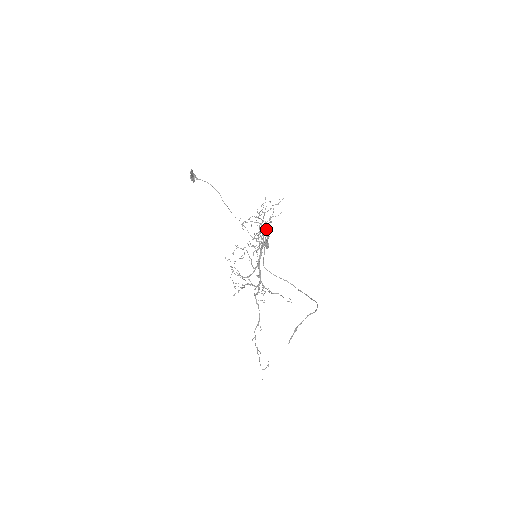
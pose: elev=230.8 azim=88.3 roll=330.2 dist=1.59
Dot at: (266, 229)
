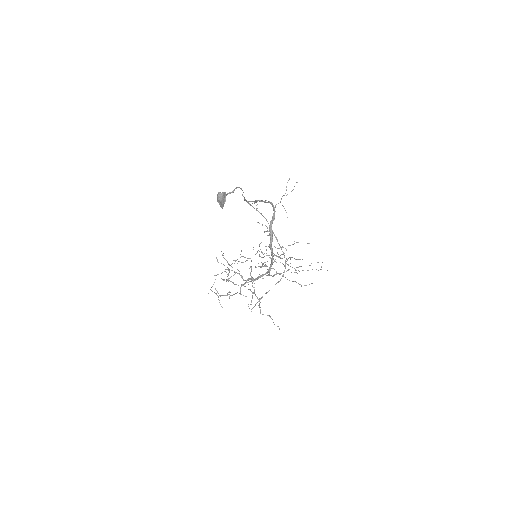
Dot at: occluded
